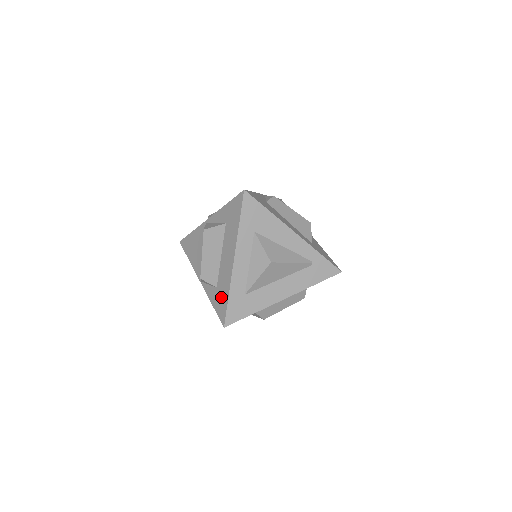
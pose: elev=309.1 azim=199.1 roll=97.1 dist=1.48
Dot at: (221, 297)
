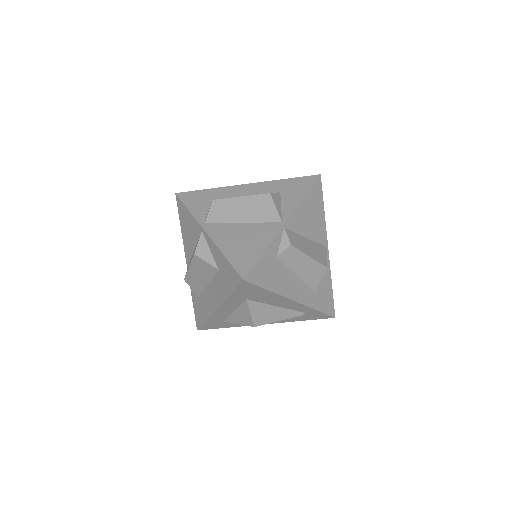
Dot at: (200, 310)
